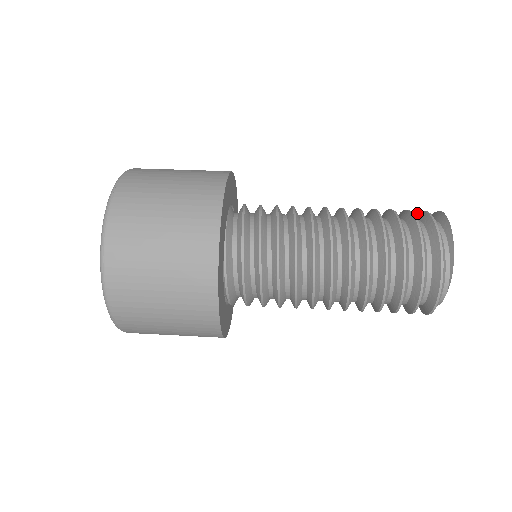
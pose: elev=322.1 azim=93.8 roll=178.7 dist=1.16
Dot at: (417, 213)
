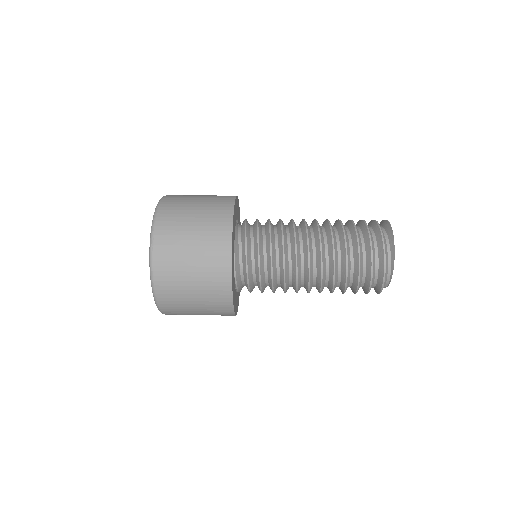
Dot at: (375, 223)
